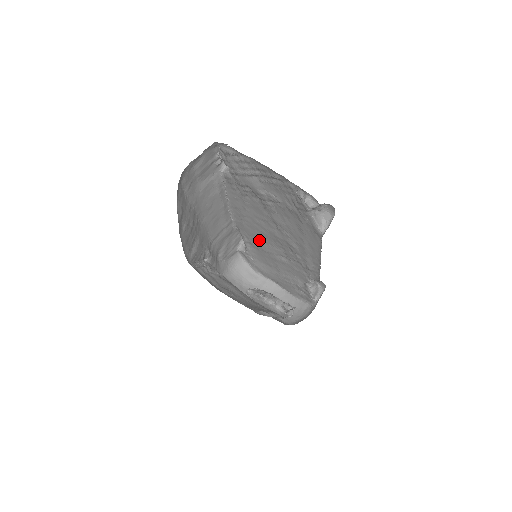
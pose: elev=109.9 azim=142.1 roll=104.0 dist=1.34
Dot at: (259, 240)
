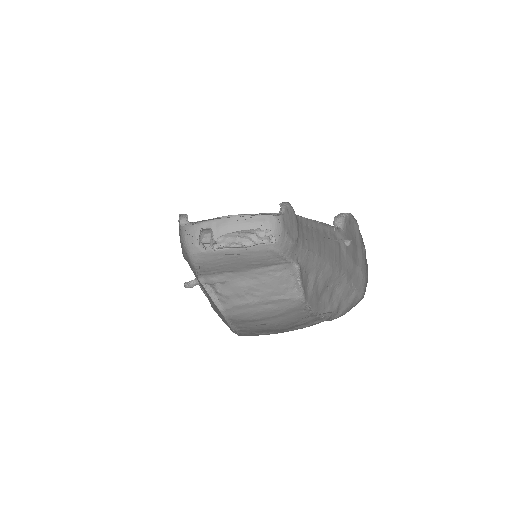
Dot at: occluded
